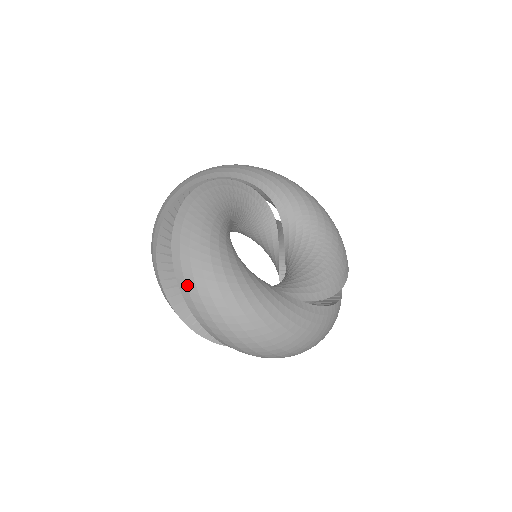
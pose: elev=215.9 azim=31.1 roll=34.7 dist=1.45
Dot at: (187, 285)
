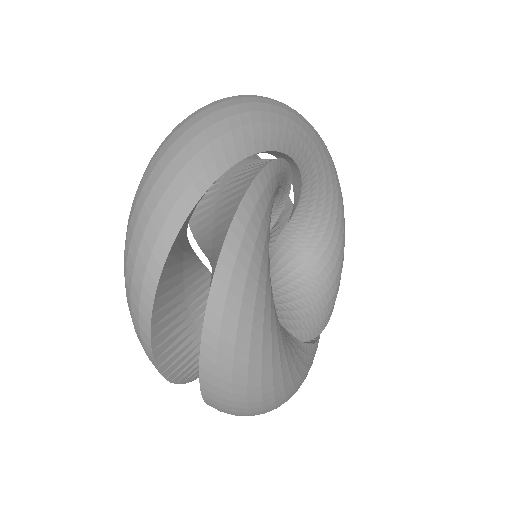
Dot at: (217, 380)
